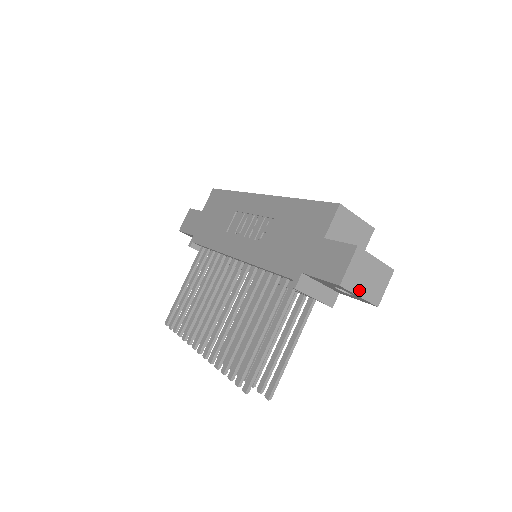
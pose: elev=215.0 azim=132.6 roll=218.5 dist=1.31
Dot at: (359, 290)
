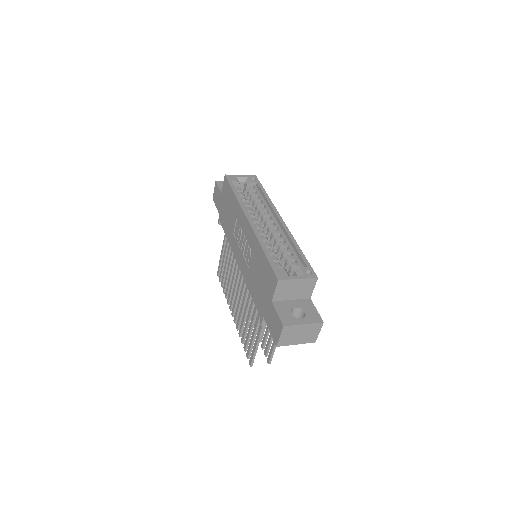
Dot at: (294, 342)
